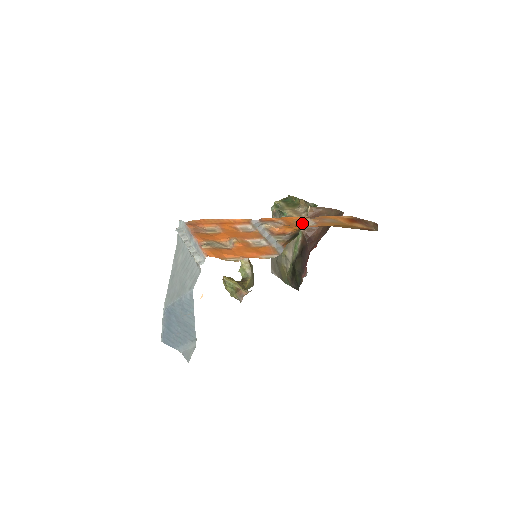
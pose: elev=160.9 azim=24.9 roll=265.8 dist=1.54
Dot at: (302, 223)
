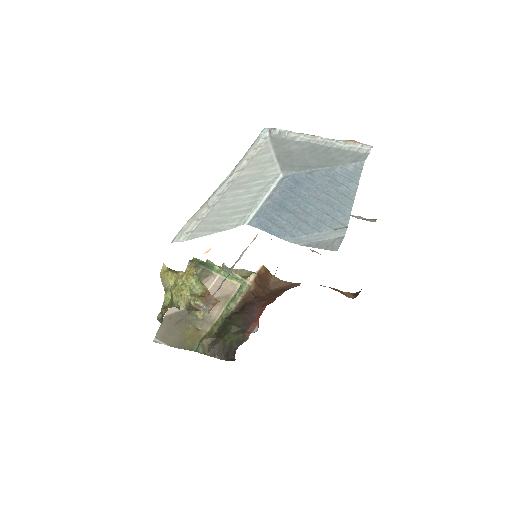
Dot at: occluded
